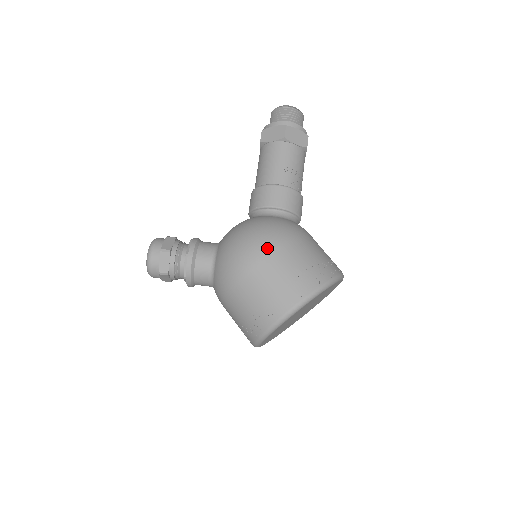
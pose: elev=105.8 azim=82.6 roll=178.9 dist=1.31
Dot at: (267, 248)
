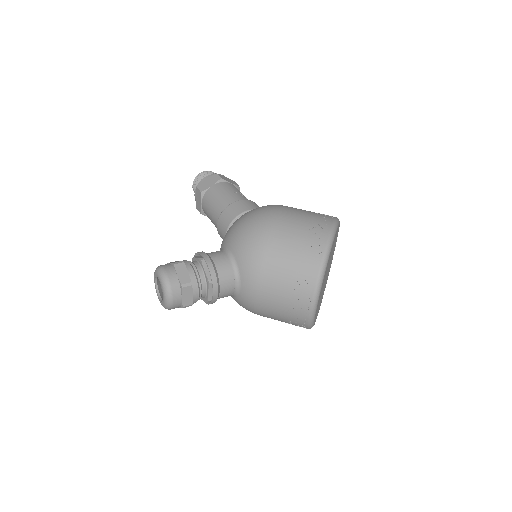
Dot at: (275, 210)
